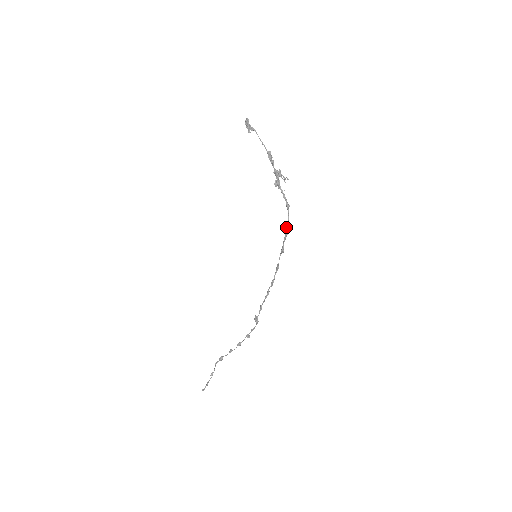
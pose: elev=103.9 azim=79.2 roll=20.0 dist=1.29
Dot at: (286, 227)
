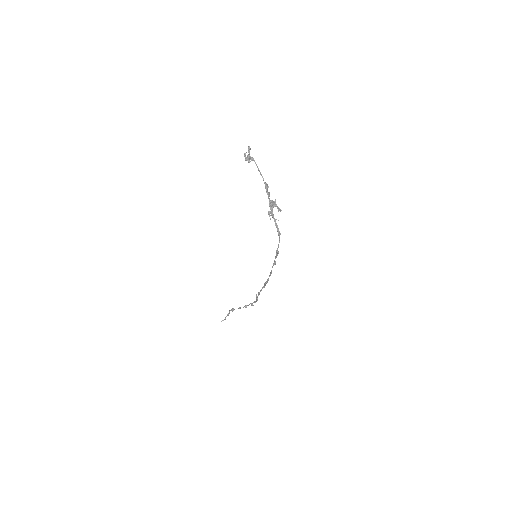
Dot at: (277, 249)
